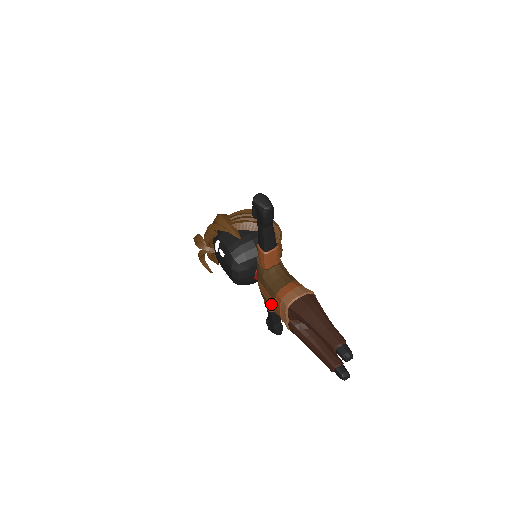
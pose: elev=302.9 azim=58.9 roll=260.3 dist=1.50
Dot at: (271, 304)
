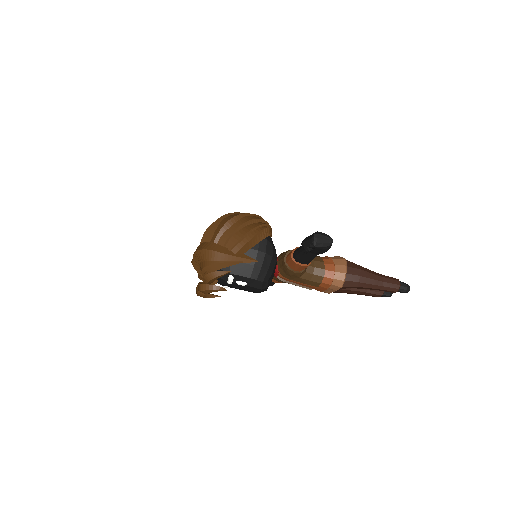
Dot at: (304, 287)
